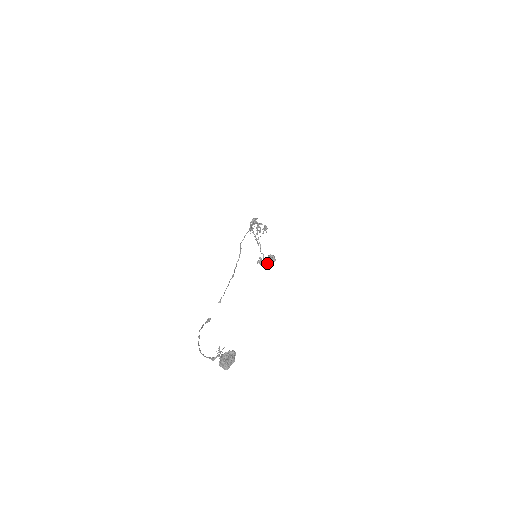
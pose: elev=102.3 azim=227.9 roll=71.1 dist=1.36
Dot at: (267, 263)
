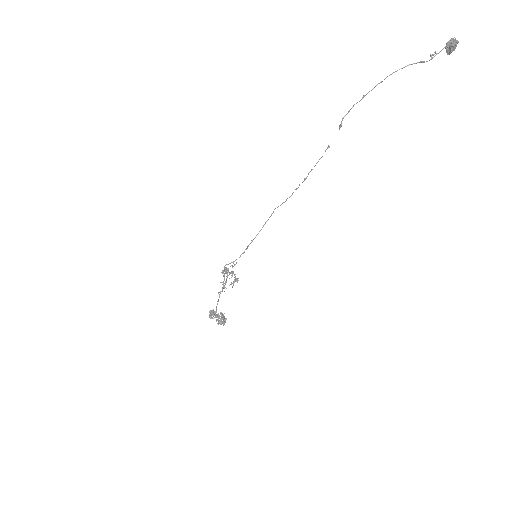
Dot at: (219, 318)
